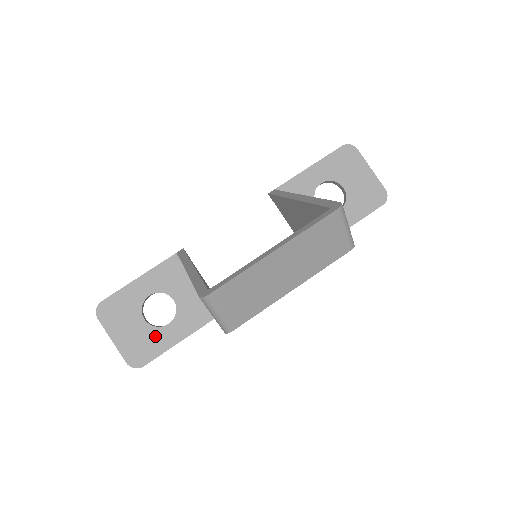
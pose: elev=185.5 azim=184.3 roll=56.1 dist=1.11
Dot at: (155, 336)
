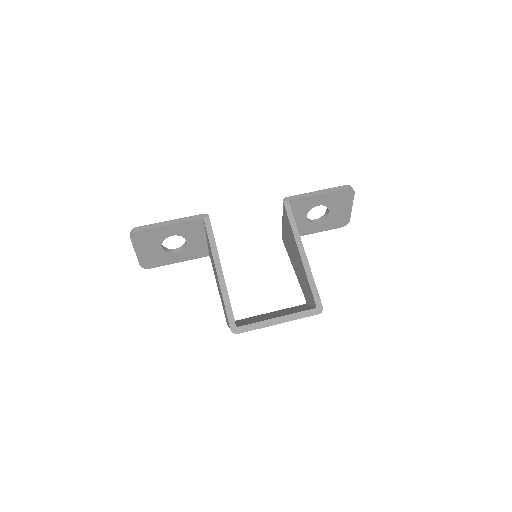
Dot at: (165, 256)
